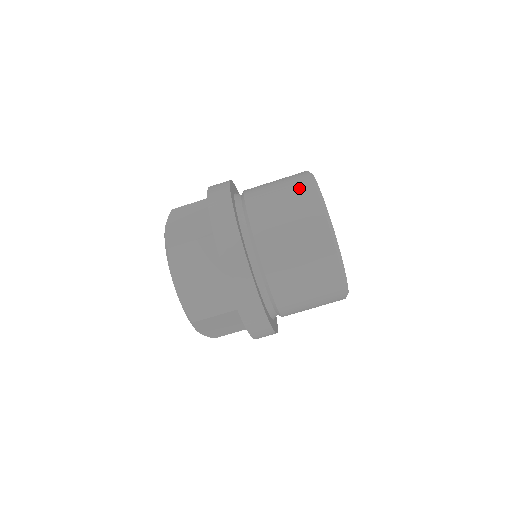
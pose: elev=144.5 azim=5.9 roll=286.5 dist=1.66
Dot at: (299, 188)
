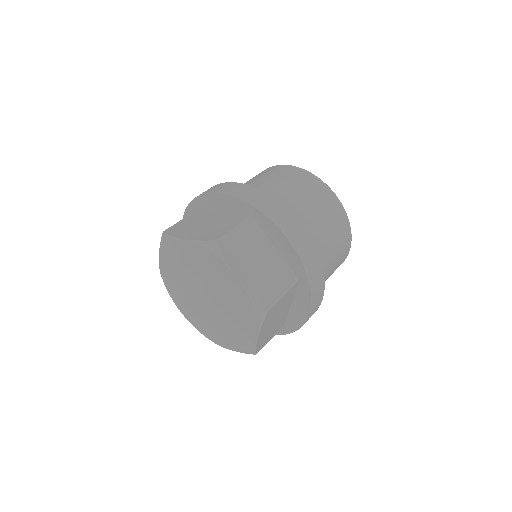
Dot at: (283, 171)
